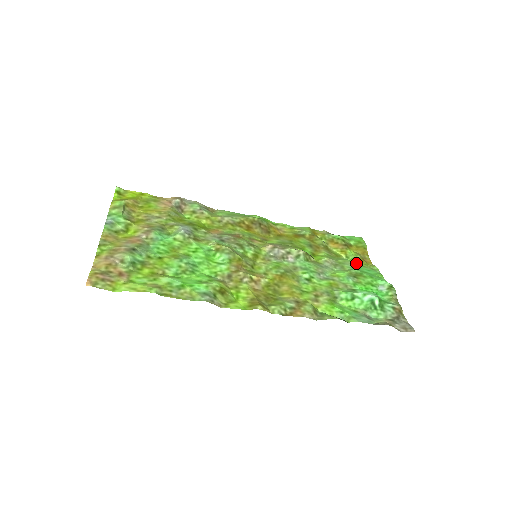
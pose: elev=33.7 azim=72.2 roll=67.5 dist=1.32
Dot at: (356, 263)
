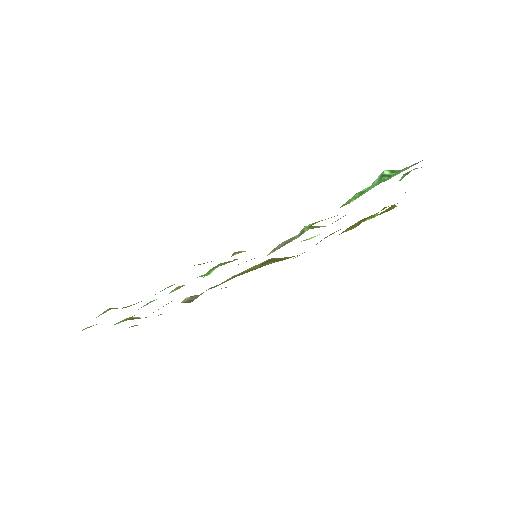
Dot at: occluded
